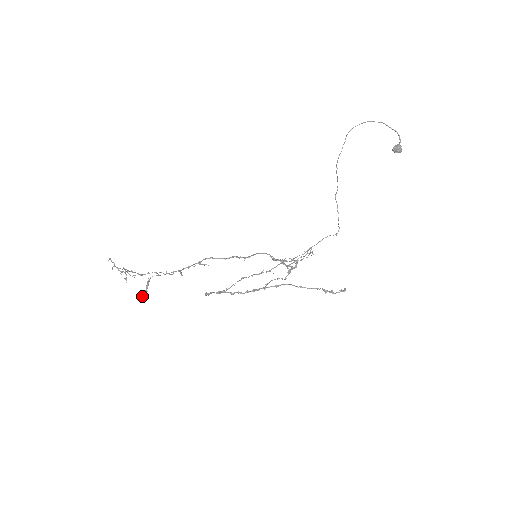
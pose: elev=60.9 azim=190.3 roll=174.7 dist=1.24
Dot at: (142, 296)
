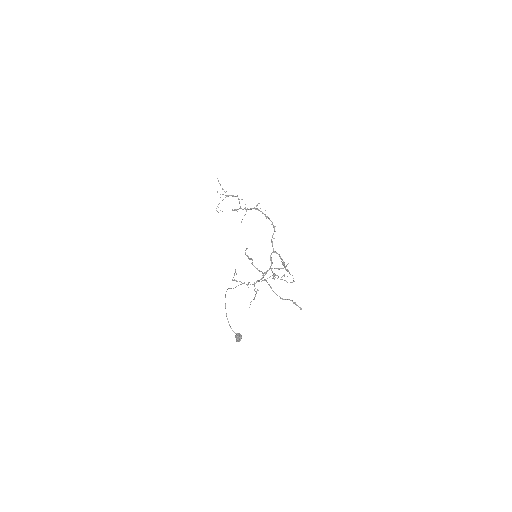
Dot at: (237, 211)
